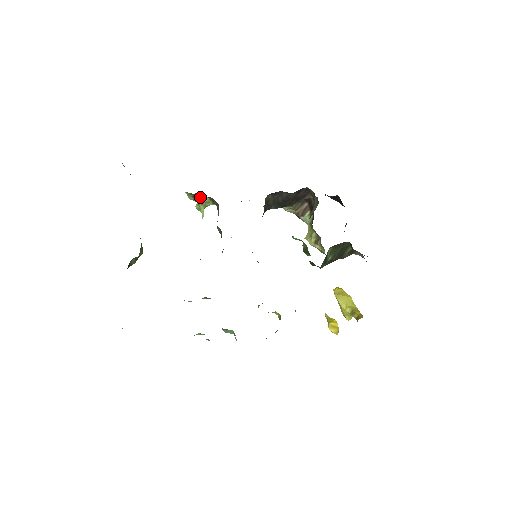
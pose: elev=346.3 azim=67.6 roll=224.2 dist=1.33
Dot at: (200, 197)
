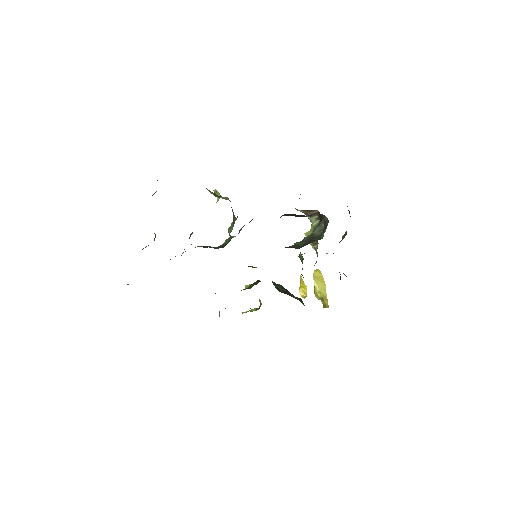
Dot at: (220, 196)
